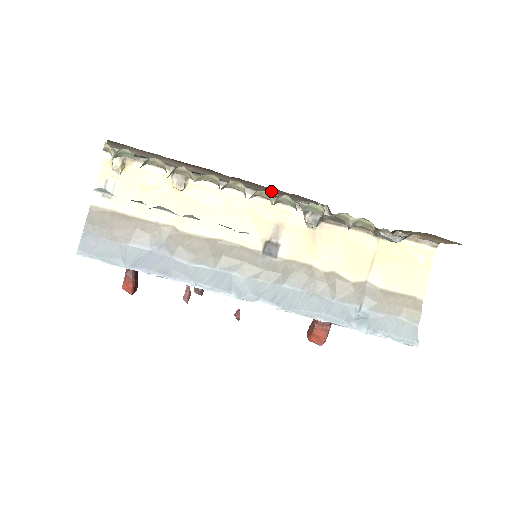
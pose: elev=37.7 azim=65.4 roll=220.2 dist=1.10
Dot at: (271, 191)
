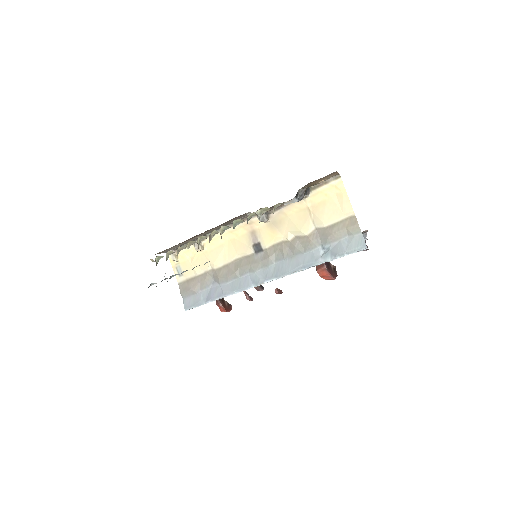
Dot at: occluded
